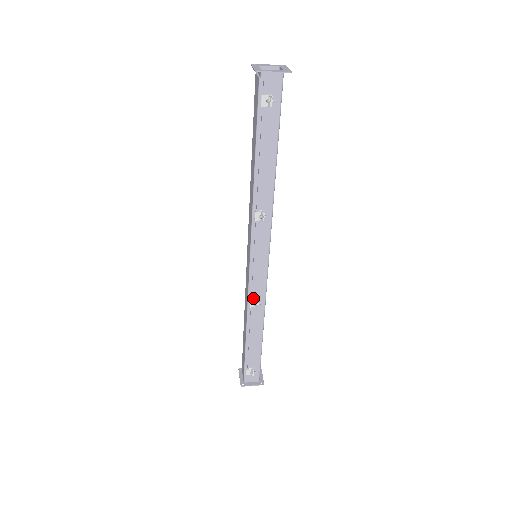
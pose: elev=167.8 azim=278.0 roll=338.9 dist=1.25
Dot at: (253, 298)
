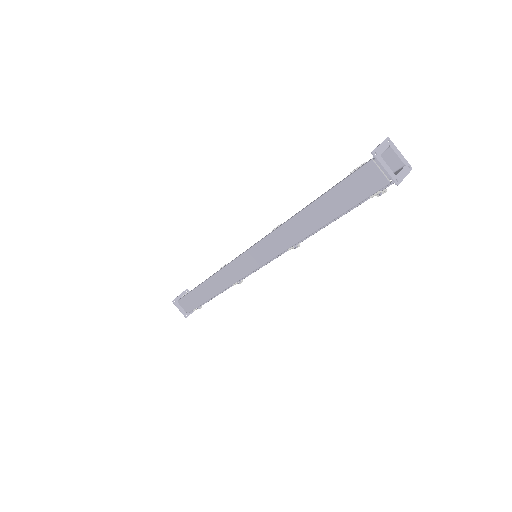
Dot at: occluded
